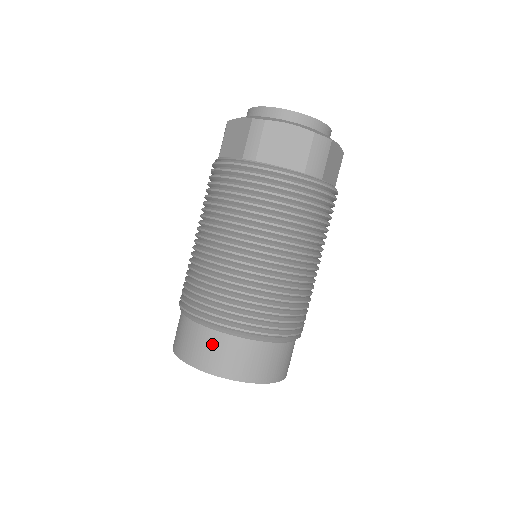
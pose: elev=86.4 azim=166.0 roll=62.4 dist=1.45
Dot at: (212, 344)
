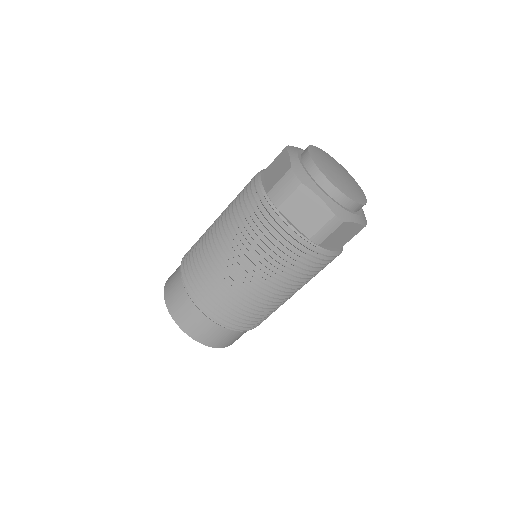
Dot at: (223, 335)
